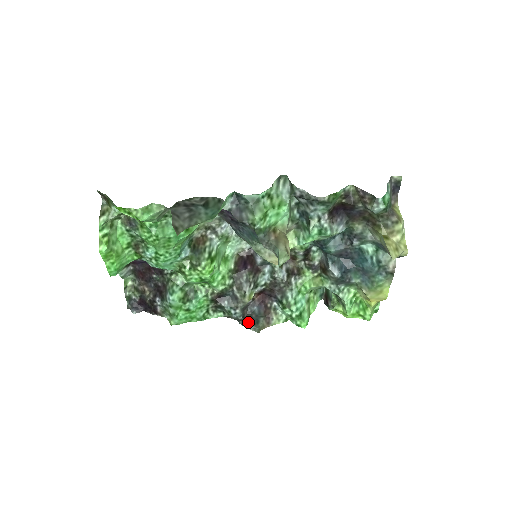
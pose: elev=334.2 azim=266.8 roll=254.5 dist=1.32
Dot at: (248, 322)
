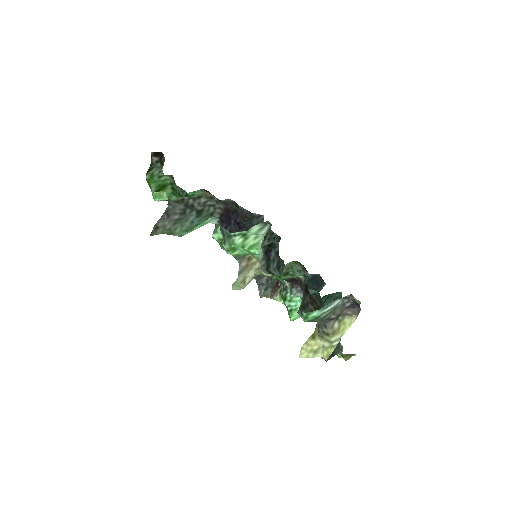
Dot at: (259, 284)
